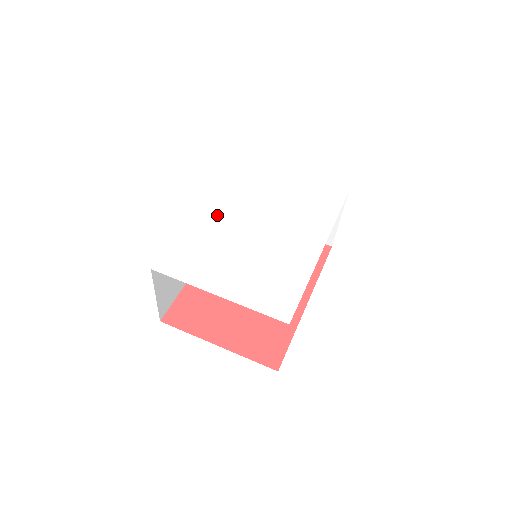
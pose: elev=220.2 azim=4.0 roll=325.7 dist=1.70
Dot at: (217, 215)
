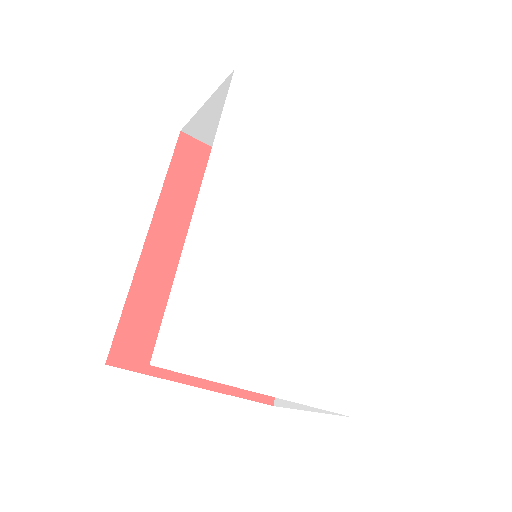
Dot at: (230, 219)
